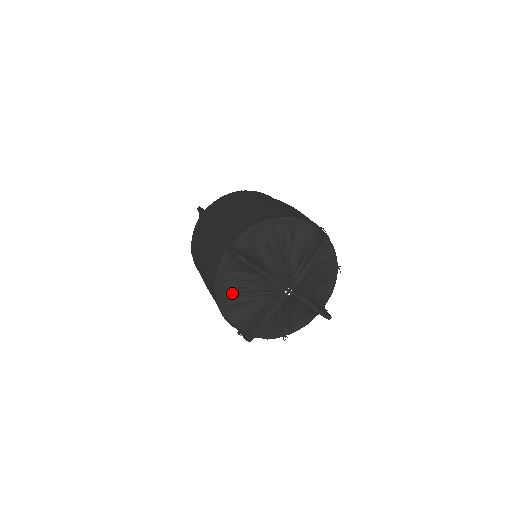
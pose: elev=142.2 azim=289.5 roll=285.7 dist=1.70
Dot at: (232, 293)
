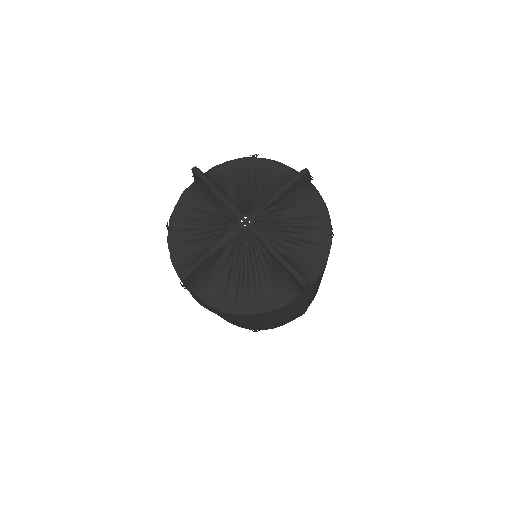
Dot at: (187, 230)
